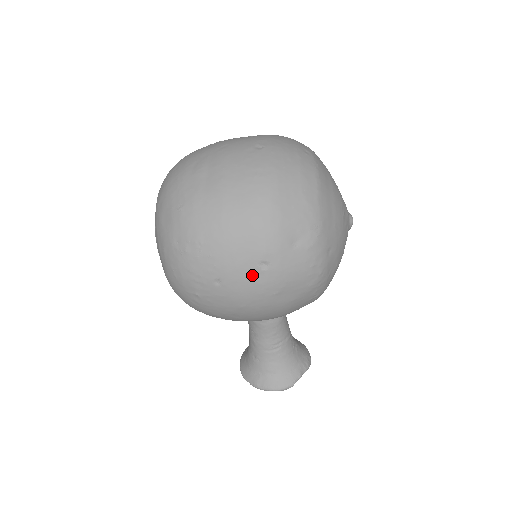
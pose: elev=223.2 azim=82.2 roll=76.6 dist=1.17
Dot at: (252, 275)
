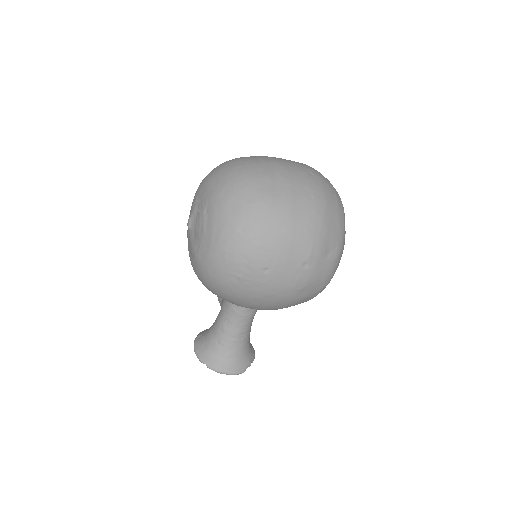
Dot at: (294, 271)
